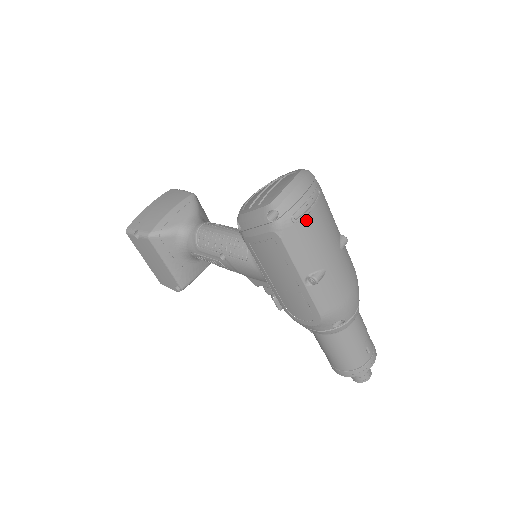
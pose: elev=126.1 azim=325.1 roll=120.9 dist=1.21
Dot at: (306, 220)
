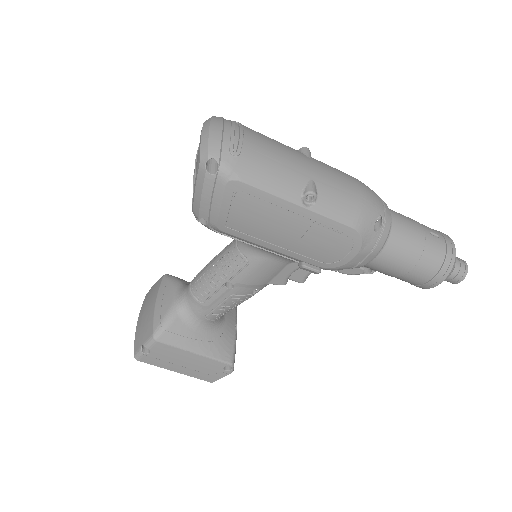
Dot at: (247, 147)
